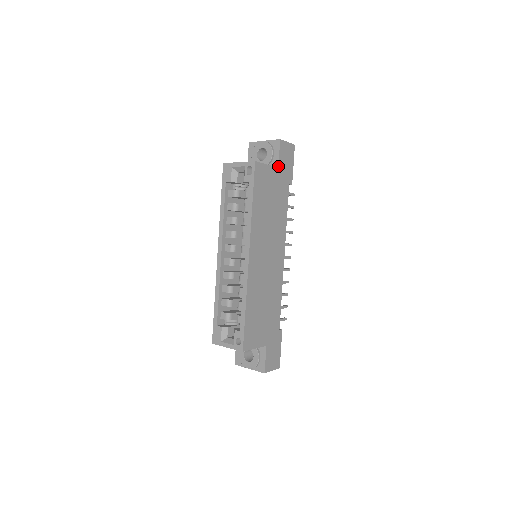
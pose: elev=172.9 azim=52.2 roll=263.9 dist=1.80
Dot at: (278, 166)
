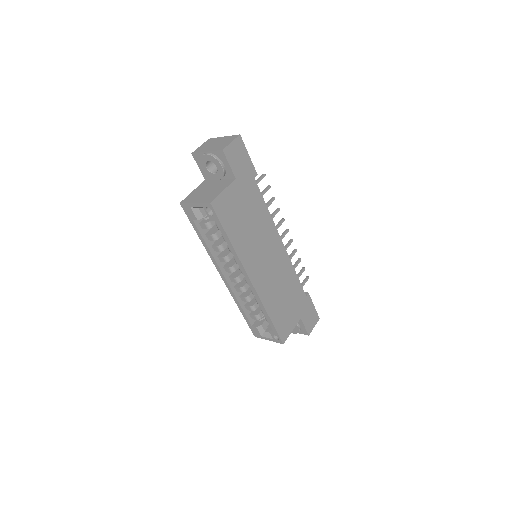
Dot at: (234, 177)
